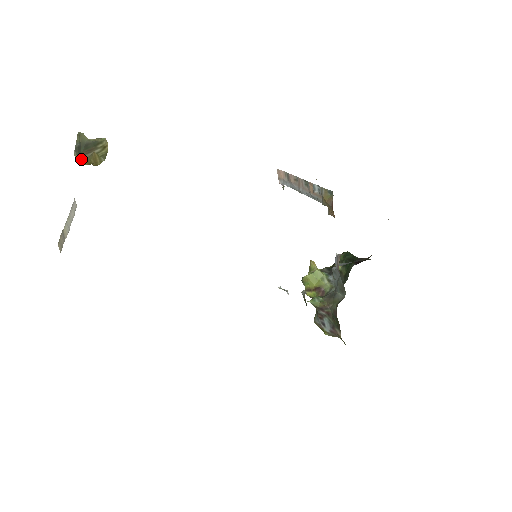
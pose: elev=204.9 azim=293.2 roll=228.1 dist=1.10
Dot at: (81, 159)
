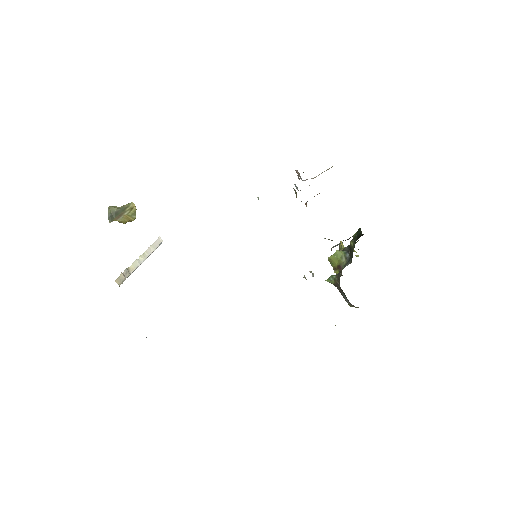
Dot at: (119, 222)
